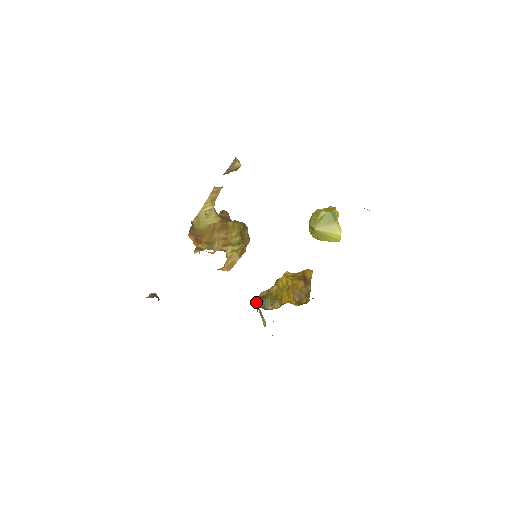
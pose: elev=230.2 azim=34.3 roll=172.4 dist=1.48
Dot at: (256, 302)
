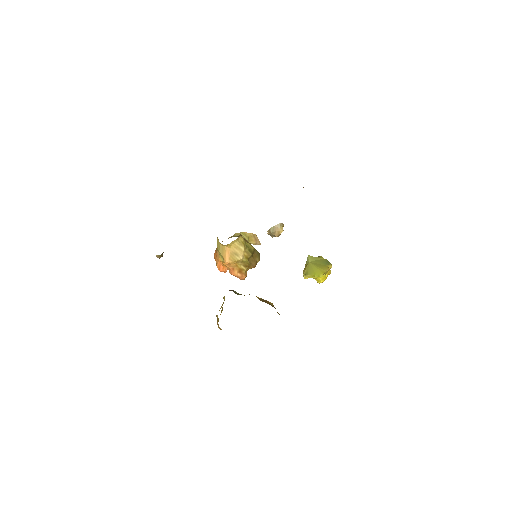
Dot at: occluded
